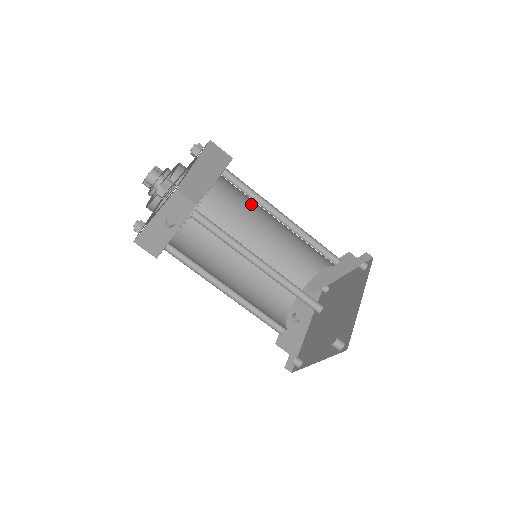
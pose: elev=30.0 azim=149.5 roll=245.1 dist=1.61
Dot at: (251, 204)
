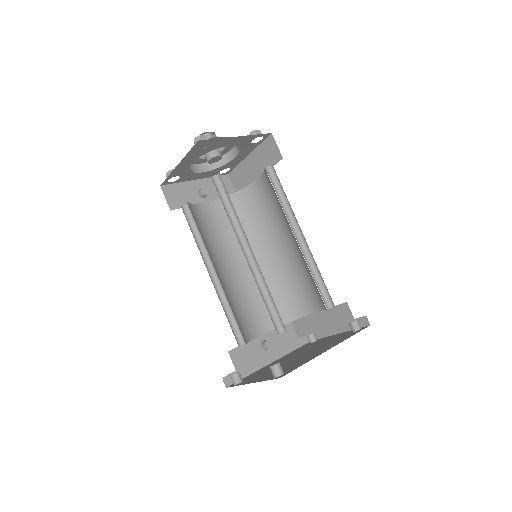
Dot at: (280, 211)
